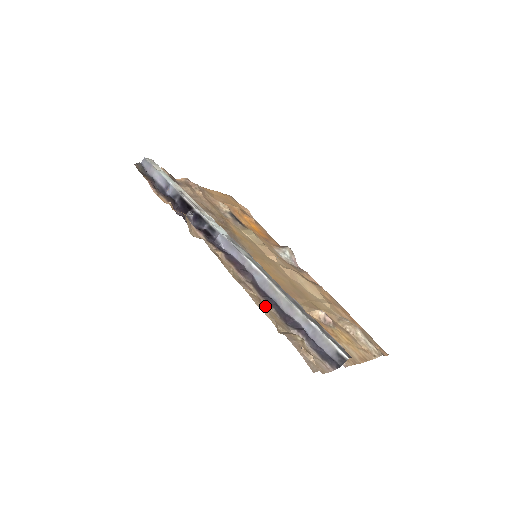
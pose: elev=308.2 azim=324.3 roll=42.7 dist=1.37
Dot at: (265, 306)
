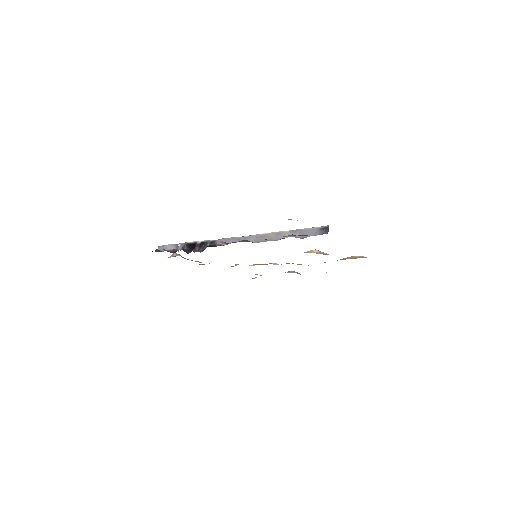
Dot at: occluded
